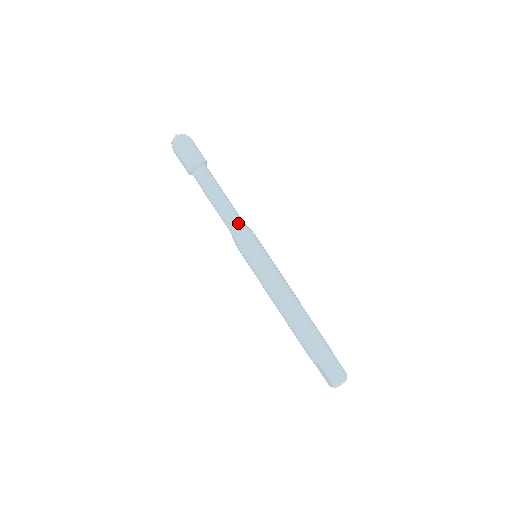
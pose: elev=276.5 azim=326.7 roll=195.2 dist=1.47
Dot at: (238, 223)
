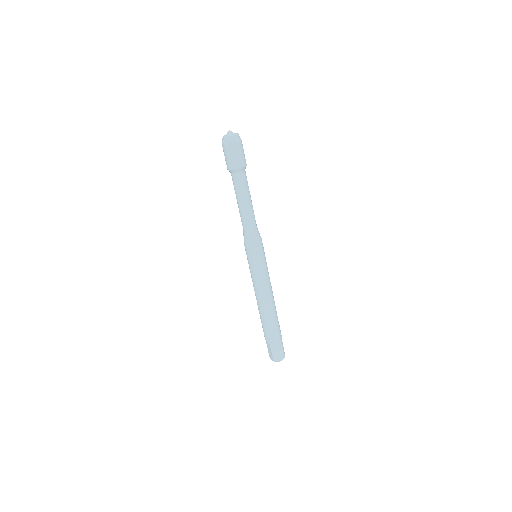
Dot at: (253, 229)
